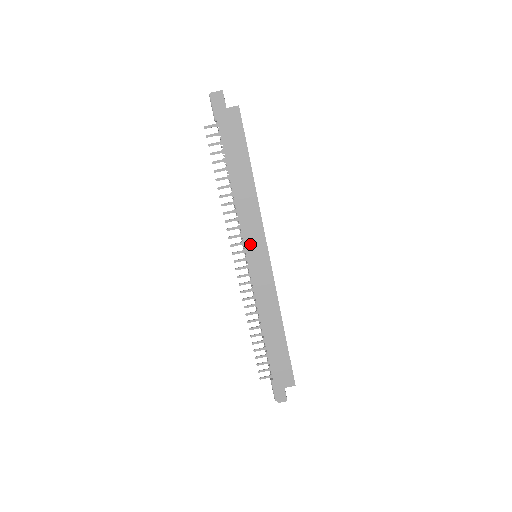
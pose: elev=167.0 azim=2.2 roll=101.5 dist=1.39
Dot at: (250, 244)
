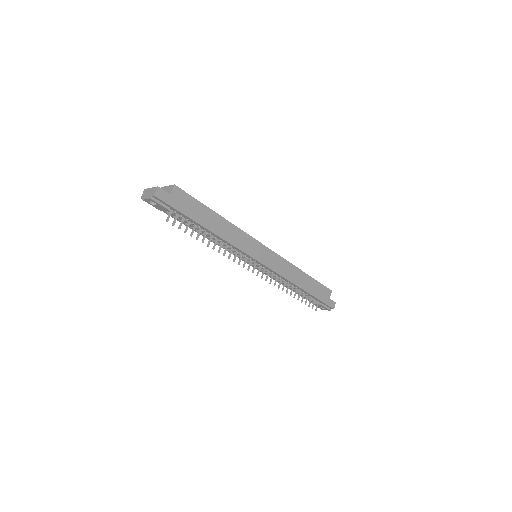
Dot at: (253, 253)
